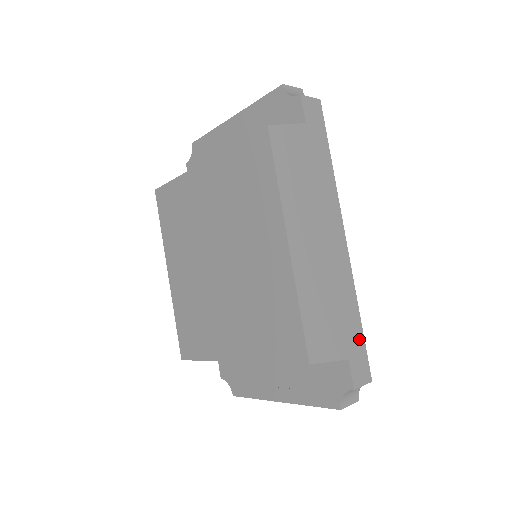
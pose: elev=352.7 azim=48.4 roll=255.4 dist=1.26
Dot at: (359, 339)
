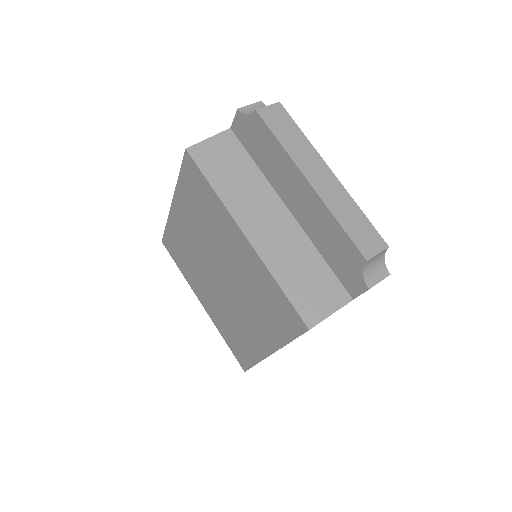
Dot at: occluded
